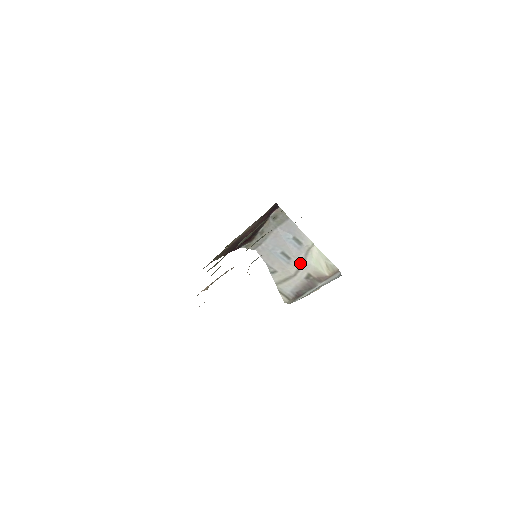
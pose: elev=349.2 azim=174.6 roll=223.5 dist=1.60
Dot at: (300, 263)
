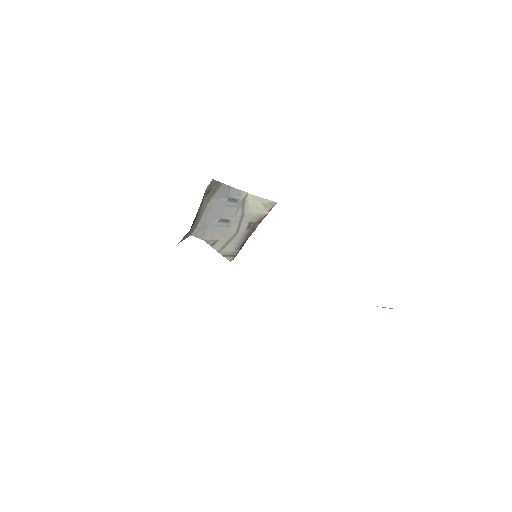
Dot at: (239, 219)
